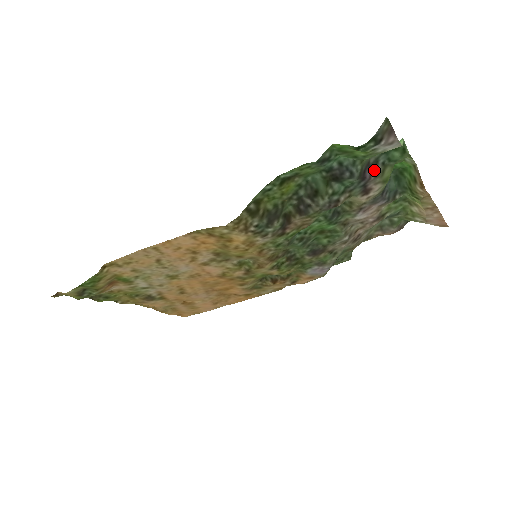
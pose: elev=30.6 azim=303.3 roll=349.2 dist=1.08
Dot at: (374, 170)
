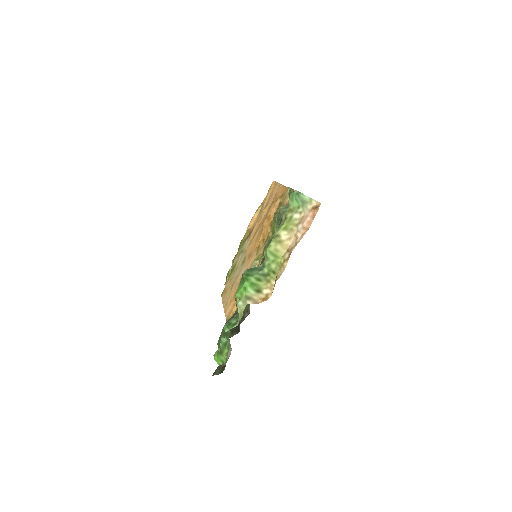
Dot at: occluded
